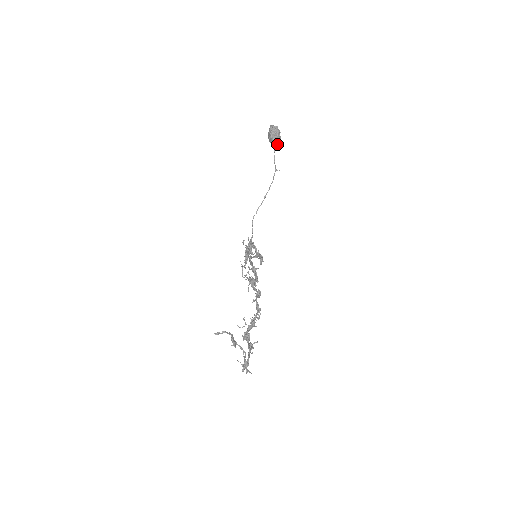
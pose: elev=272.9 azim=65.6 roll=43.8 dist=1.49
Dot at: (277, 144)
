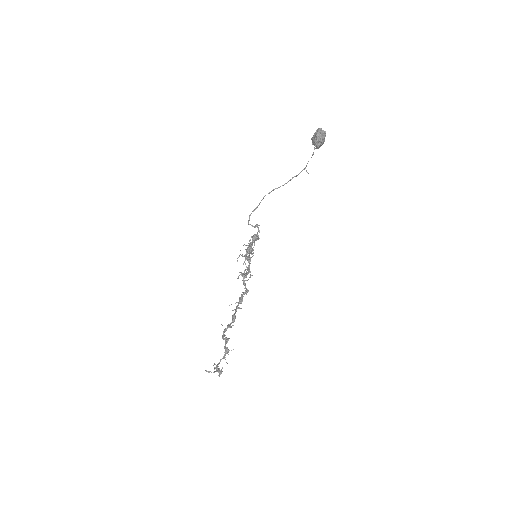
Dot at: (318, 147)
